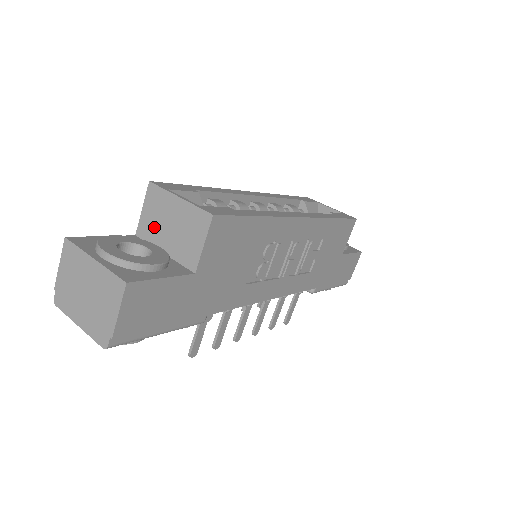
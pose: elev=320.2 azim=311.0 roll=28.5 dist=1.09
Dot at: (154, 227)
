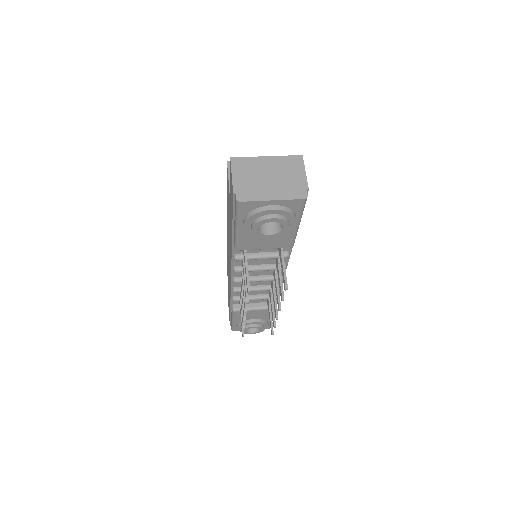
Dot at: occluded
